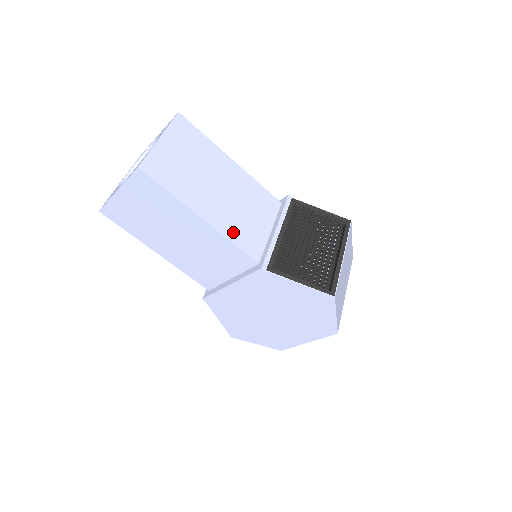
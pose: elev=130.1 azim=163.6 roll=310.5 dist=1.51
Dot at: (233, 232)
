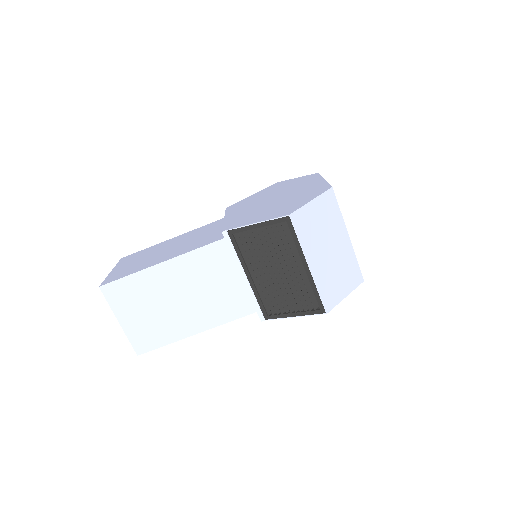
Dot at: (221, 315)
